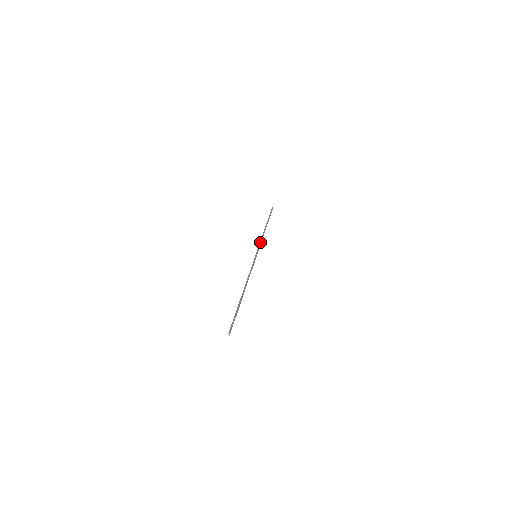
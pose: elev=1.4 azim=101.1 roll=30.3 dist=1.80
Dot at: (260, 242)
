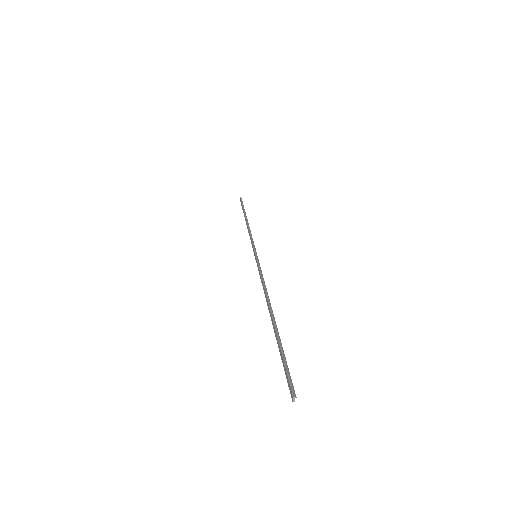
Dot at: (251, 237)
